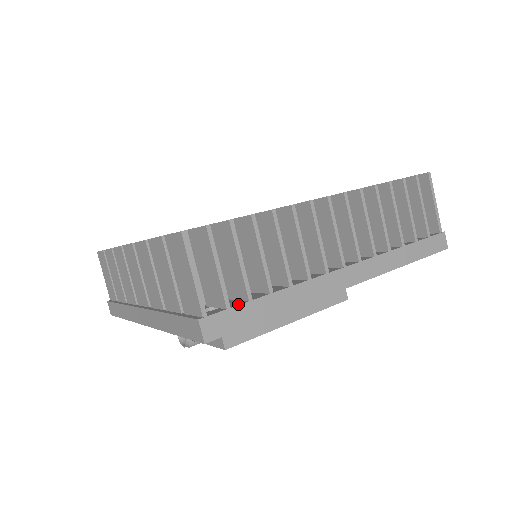
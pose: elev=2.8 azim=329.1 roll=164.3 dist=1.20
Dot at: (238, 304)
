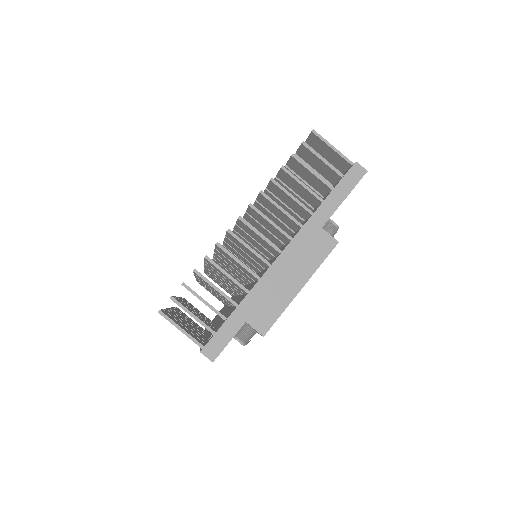
Dot at: (220, 327)
